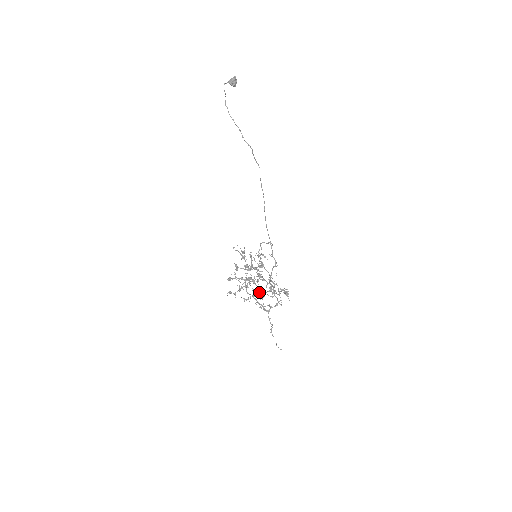
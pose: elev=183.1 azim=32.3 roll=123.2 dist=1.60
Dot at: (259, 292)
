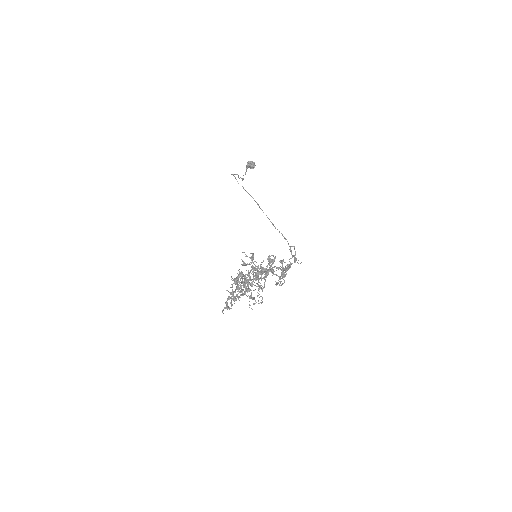
Dot at: (245, 281)
